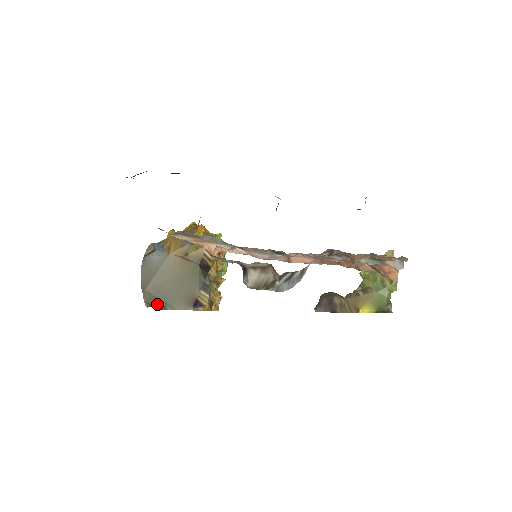
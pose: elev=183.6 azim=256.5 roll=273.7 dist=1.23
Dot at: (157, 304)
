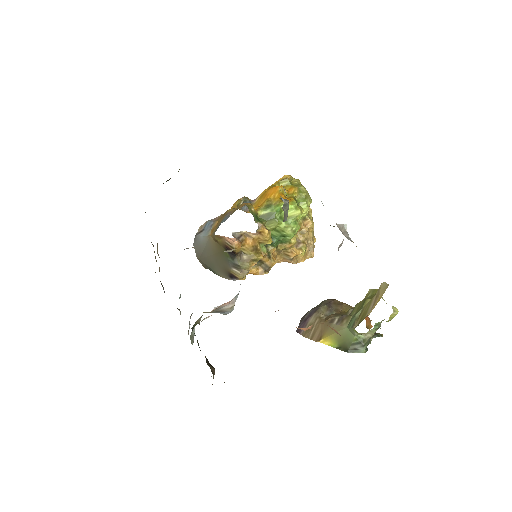
Dot at: (210, 269)
